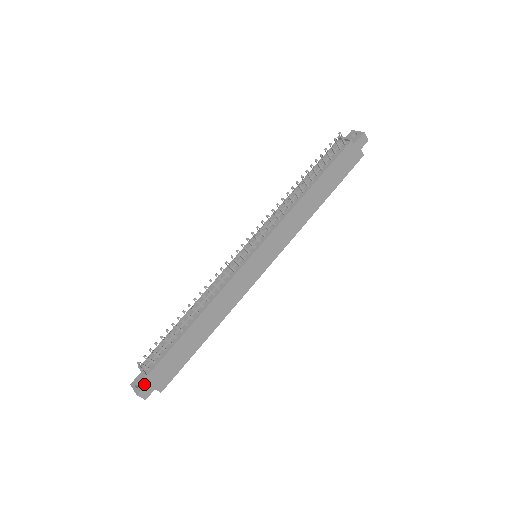
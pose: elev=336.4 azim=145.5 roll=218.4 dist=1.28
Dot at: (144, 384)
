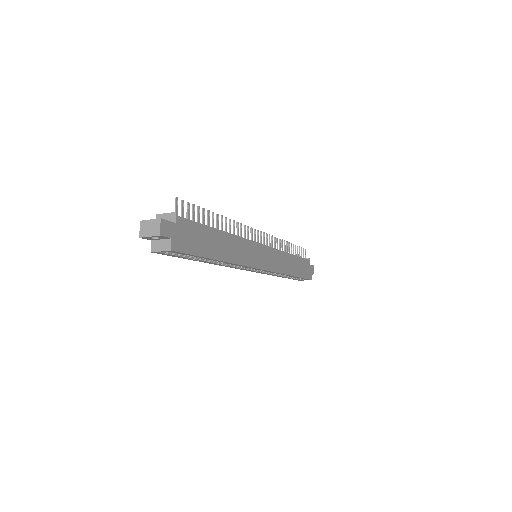
Dot at: (168, 221)
